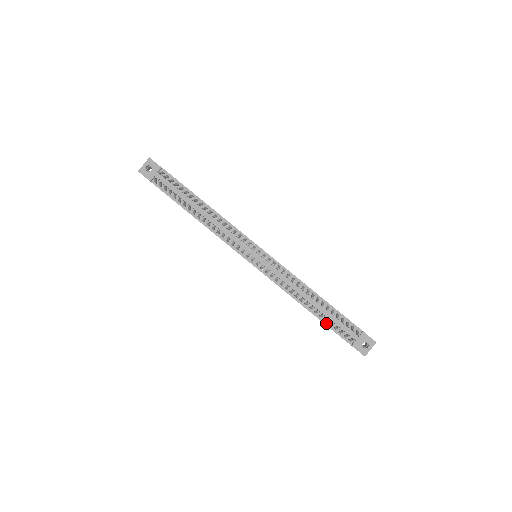
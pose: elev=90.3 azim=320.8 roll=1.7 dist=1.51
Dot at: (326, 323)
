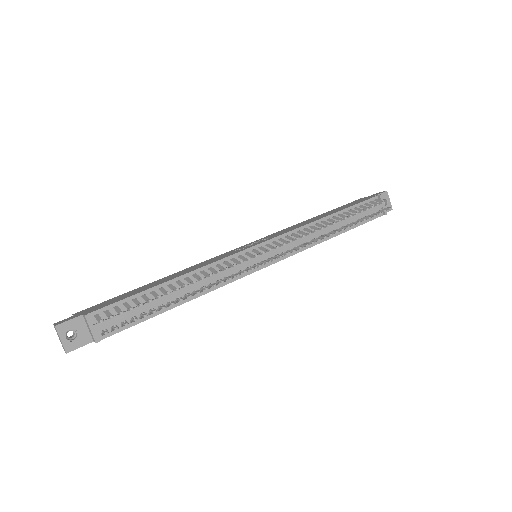
Dot at: (357, 225)
